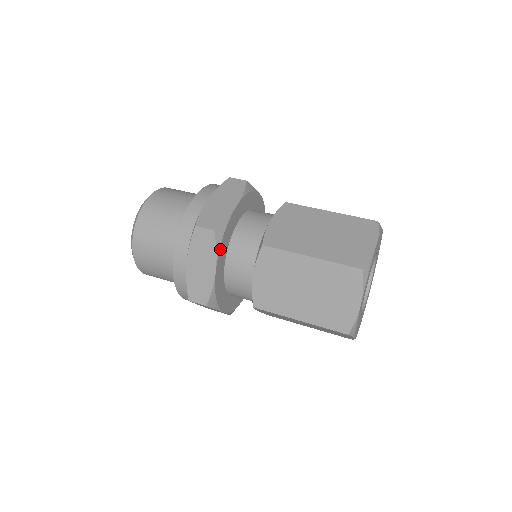
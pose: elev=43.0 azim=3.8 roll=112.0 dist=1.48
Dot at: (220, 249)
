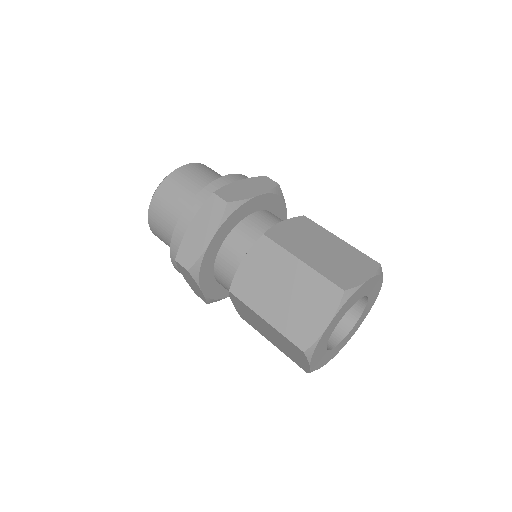
Dot at: (225, 223)
